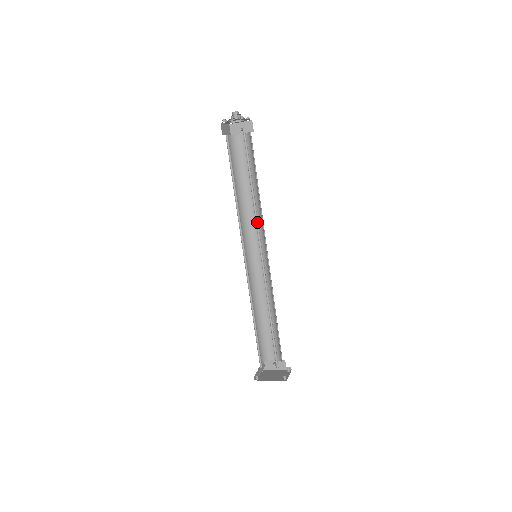
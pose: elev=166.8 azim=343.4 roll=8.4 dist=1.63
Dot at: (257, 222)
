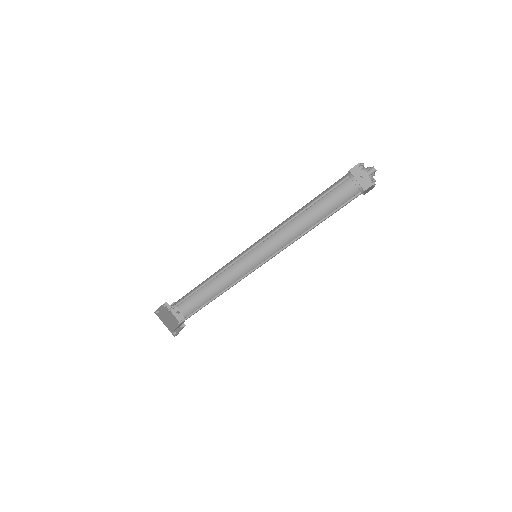
Dot at: (287, 245)
